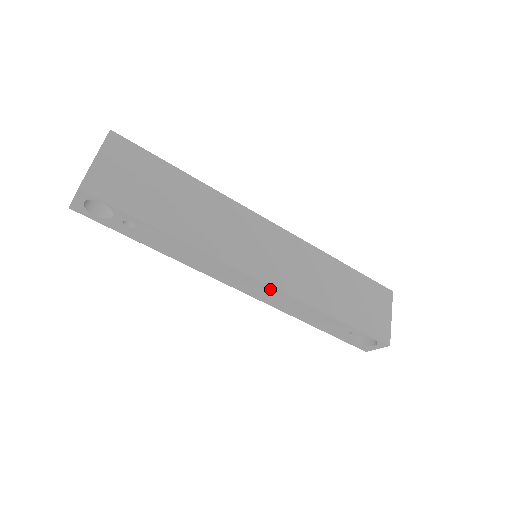
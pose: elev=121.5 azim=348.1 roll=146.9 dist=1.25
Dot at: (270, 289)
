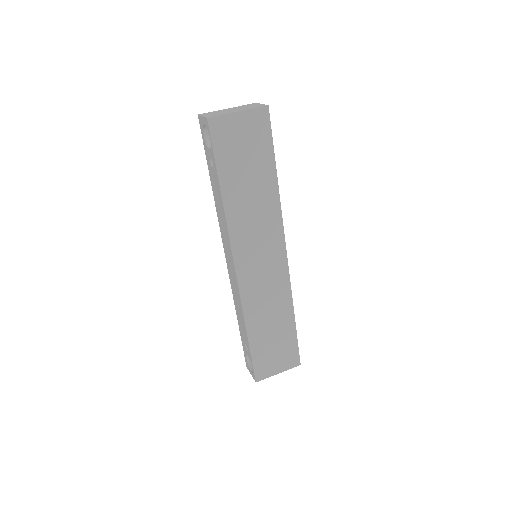
Dot at: (236, 280)
